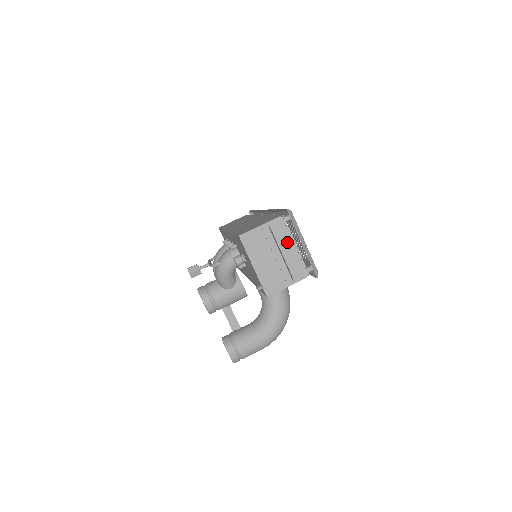
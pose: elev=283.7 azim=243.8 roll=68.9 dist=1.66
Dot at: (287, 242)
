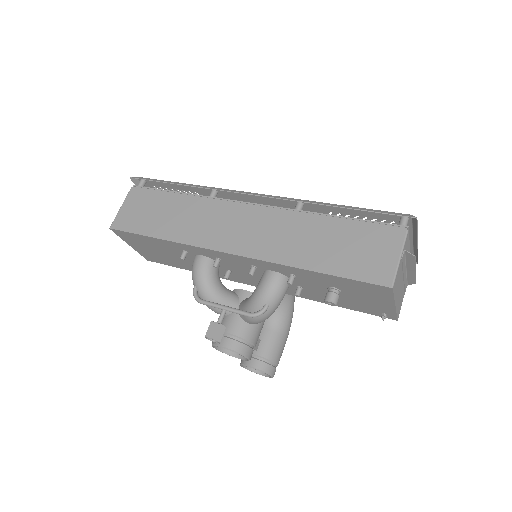
Dot at: occluded
